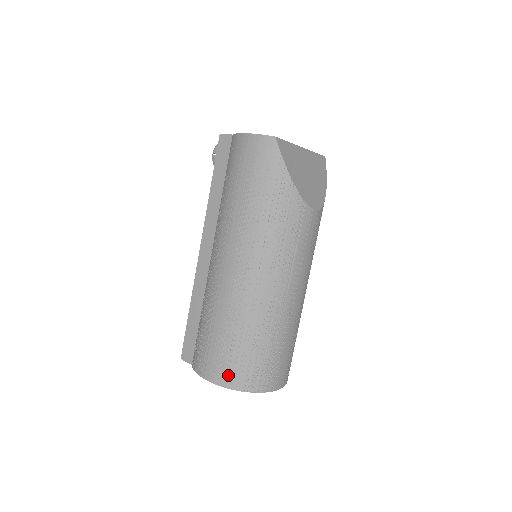
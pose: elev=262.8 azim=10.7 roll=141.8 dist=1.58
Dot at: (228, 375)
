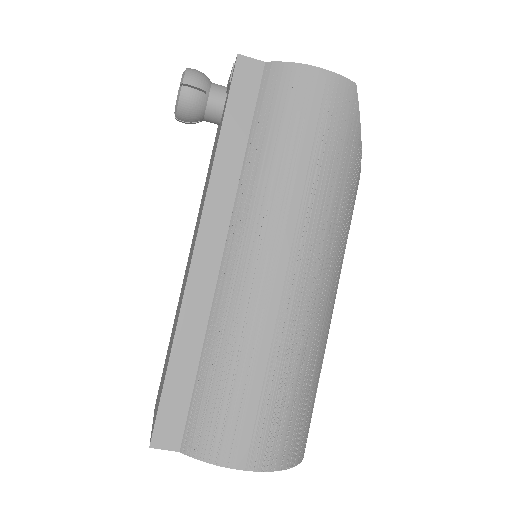
Dot at: (279, 449)
